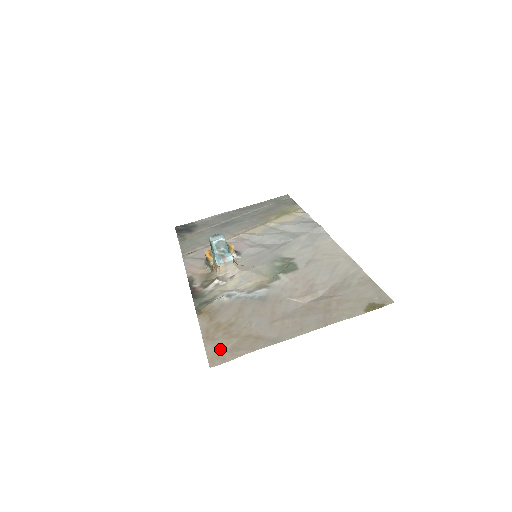
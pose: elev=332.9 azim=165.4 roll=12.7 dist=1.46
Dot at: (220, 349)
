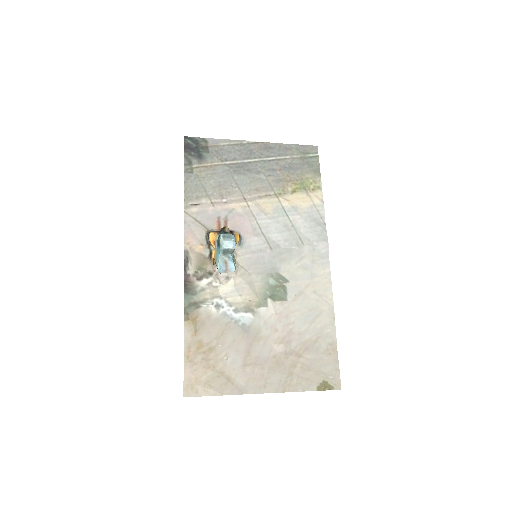
Dot at: (196, 378)
